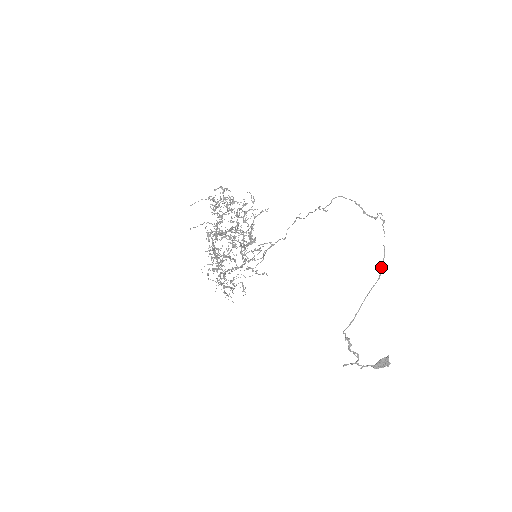
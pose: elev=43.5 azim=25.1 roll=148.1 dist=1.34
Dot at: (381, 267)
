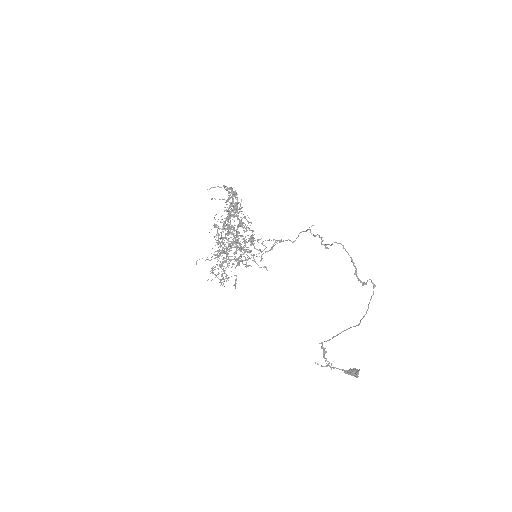
Dot at: (361, 319)
